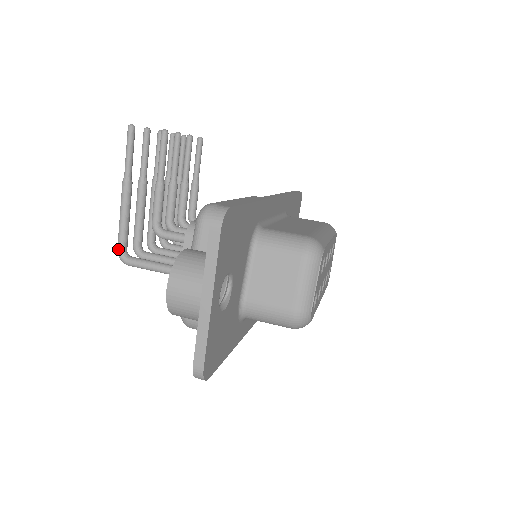
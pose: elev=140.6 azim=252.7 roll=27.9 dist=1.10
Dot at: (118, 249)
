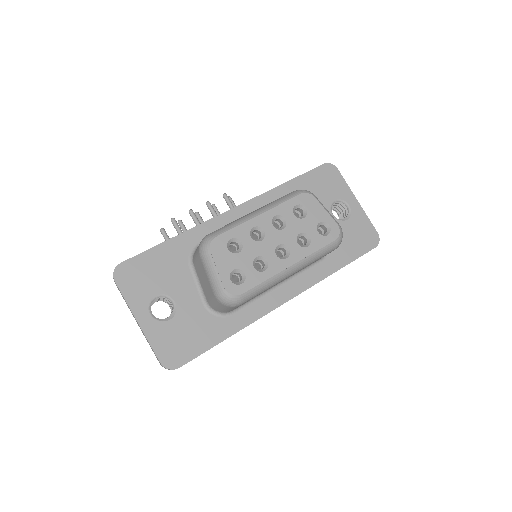
Dot at: occluded
